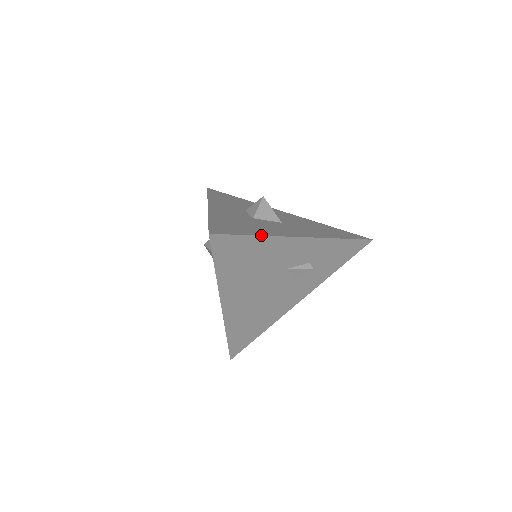
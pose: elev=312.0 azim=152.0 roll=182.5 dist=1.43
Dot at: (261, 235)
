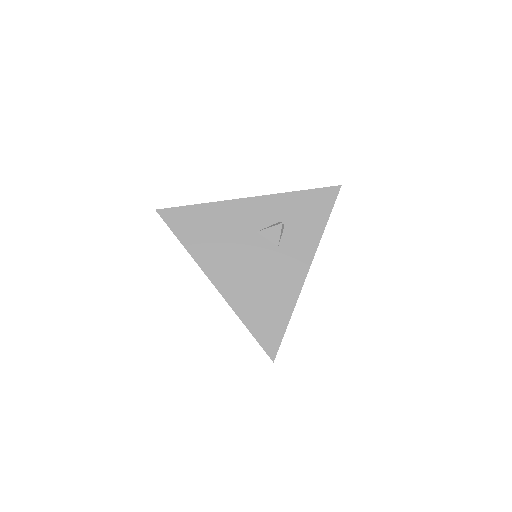
Dot at: (204, 203)
